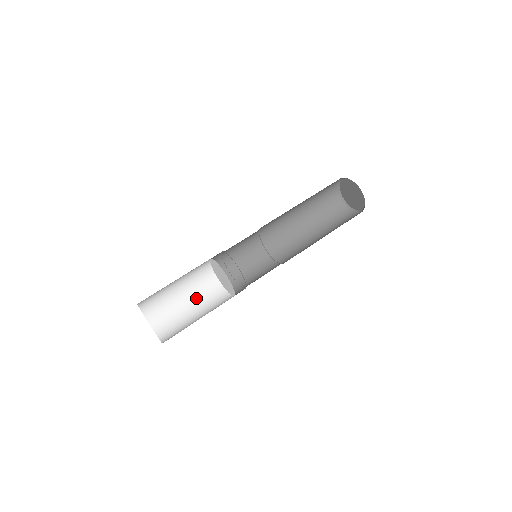
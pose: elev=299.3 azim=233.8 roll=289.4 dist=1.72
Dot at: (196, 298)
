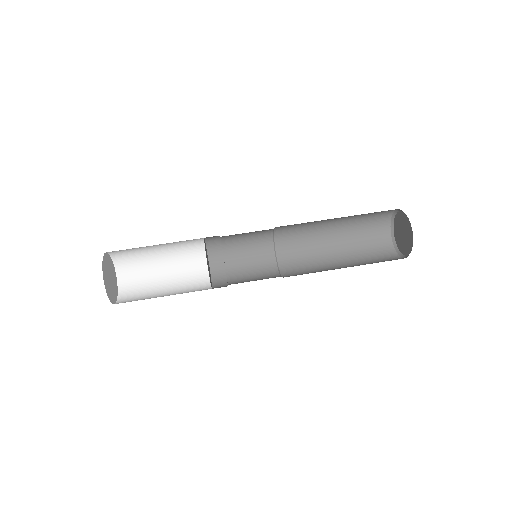
Dot at: (175, 265)
